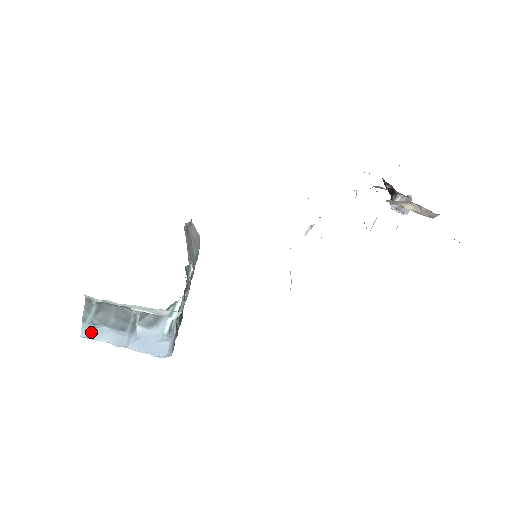
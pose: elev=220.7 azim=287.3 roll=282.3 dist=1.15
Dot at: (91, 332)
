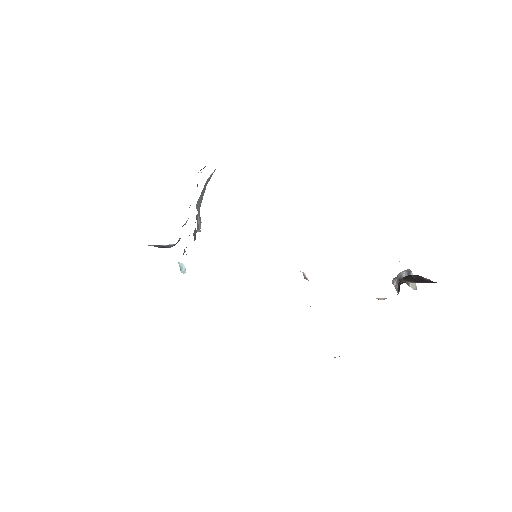
Dot at: occluded
